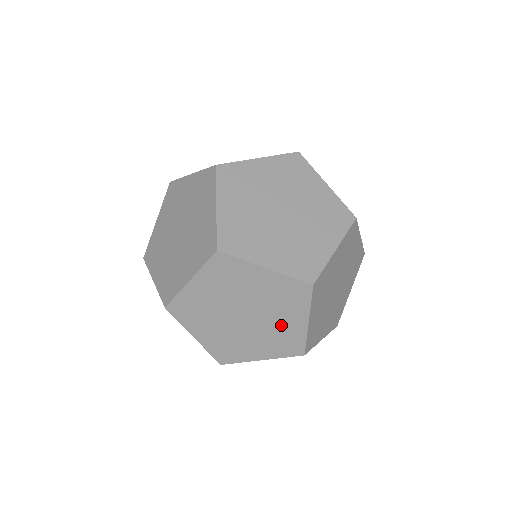
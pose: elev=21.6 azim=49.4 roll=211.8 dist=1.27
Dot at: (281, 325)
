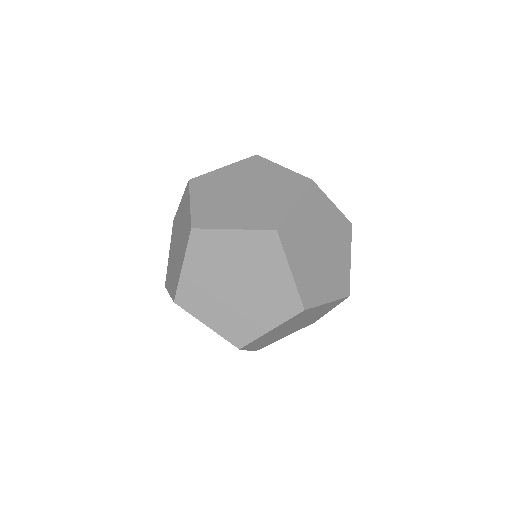
Dot at: (270, 283)
